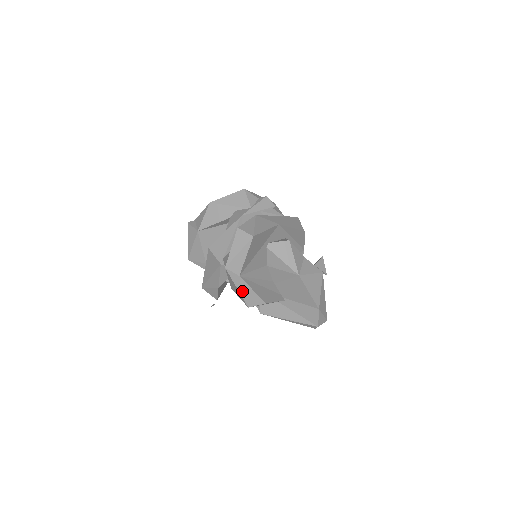
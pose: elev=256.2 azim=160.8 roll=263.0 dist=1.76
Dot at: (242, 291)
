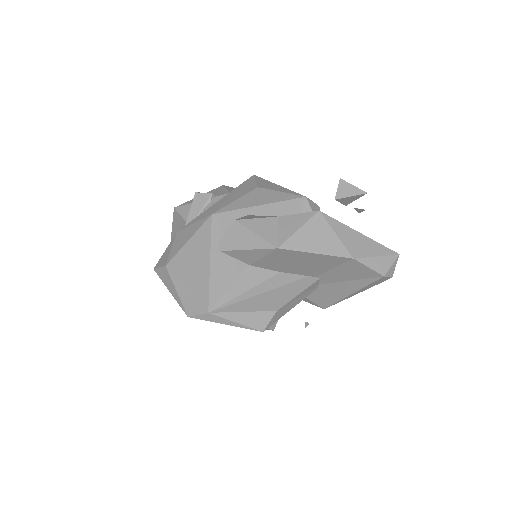
Dot at: (233, 323)
